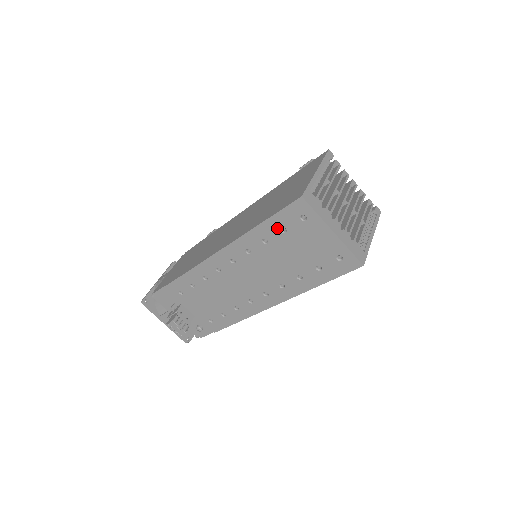
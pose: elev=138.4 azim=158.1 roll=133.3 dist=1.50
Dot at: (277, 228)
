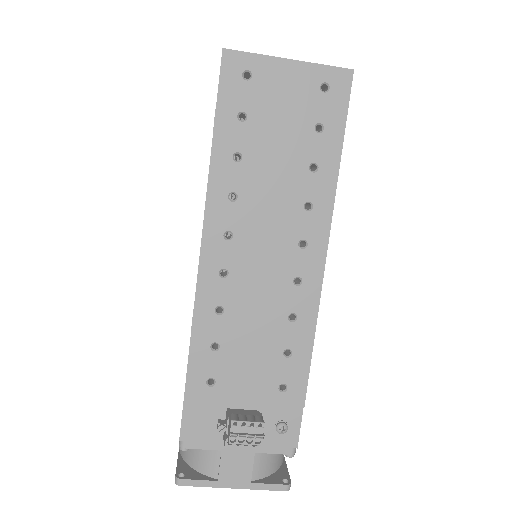
Dot at: (234, 122)
